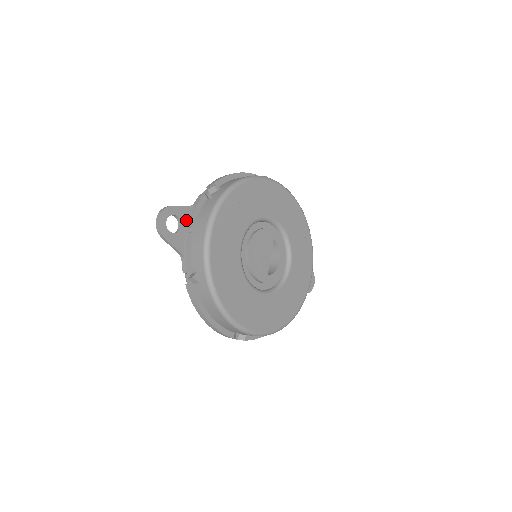
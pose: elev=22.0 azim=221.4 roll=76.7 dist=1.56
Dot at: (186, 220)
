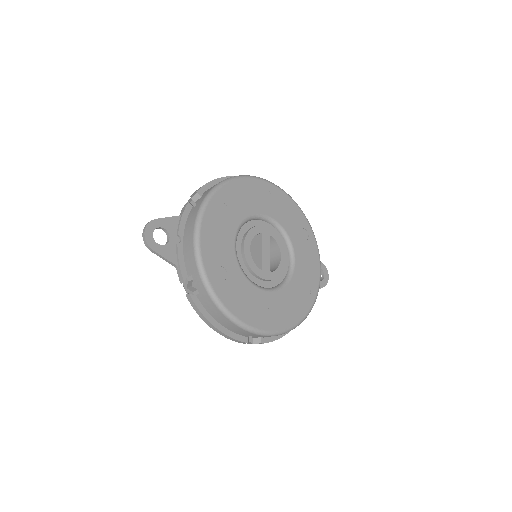
Dot at: (174, 231)
